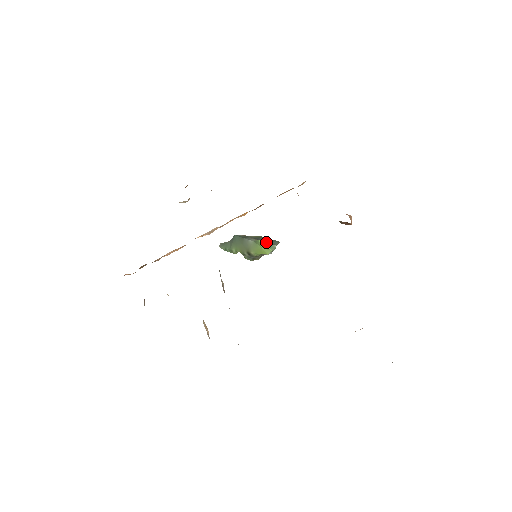
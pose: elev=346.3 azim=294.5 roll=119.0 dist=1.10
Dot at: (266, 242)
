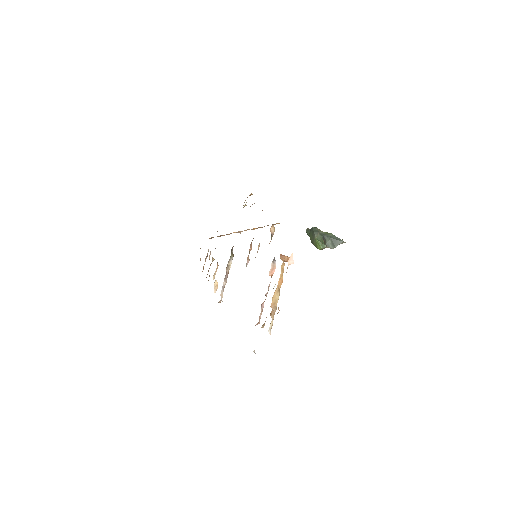
Dot at: (319, 241)
